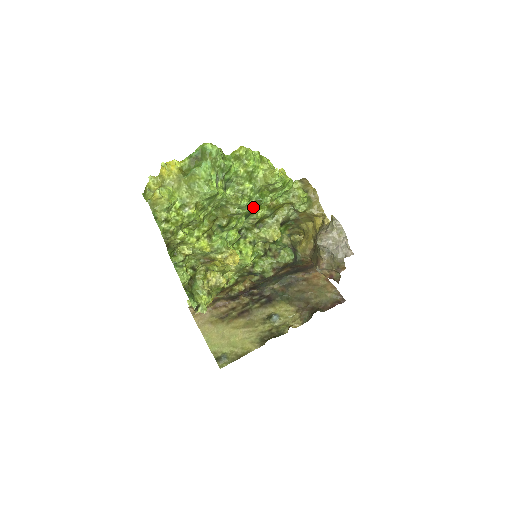
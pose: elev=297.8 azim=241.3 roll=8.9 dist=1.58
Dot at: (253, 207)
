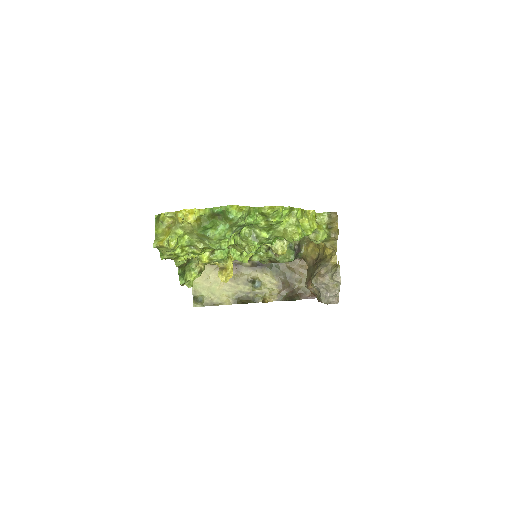
Dot at: occluded
